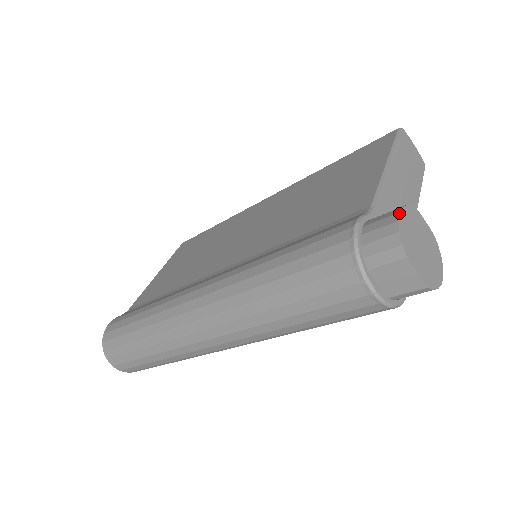
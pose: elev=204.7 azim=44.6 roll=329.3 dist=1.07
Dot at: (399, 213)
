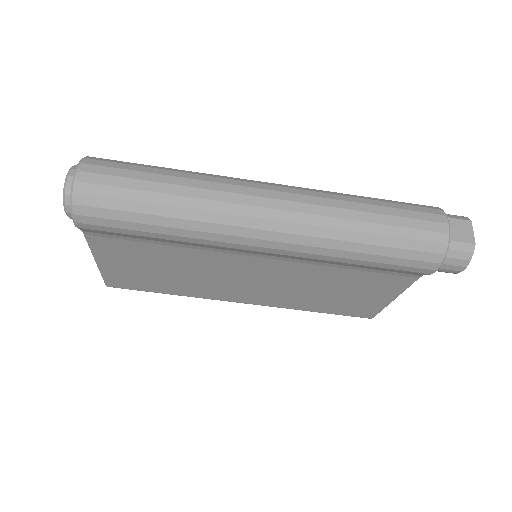
Dot at: occluded
